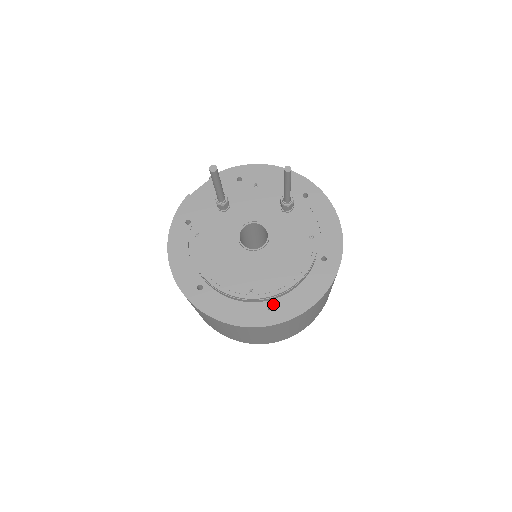
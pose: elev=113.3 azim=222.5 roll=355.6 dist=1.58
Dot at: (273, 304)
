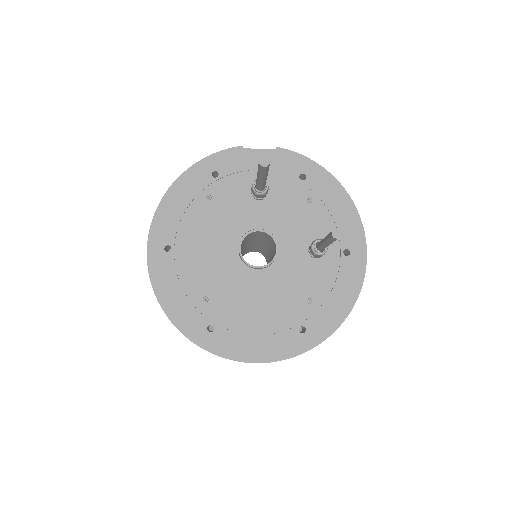
Dot at: (216, 327)
